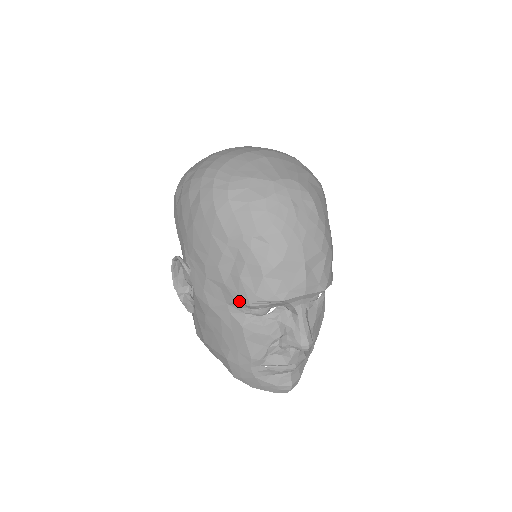
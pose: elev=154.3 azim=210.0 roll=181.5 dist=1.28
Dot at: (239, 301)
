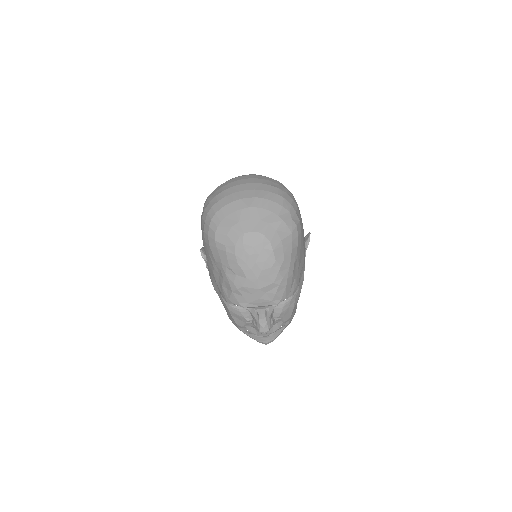
Dot at: (223, 297)
